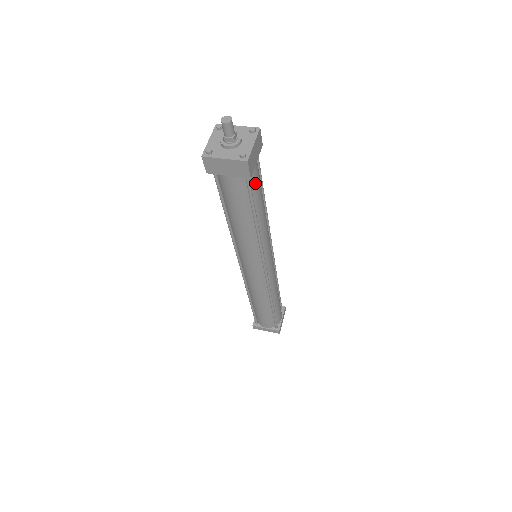
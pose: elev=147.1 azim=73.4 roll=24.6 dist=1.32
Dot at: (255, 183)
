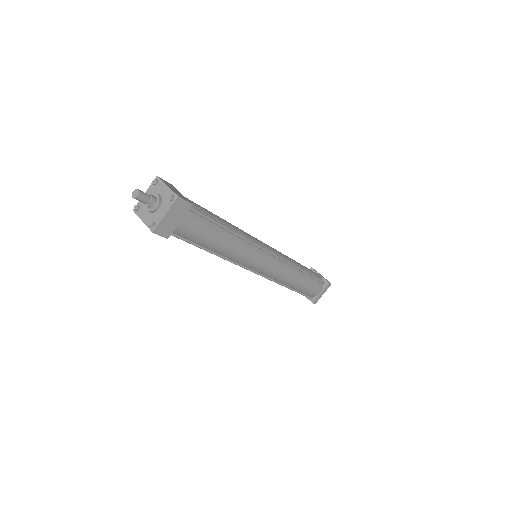
Dot at: (190, 233)
